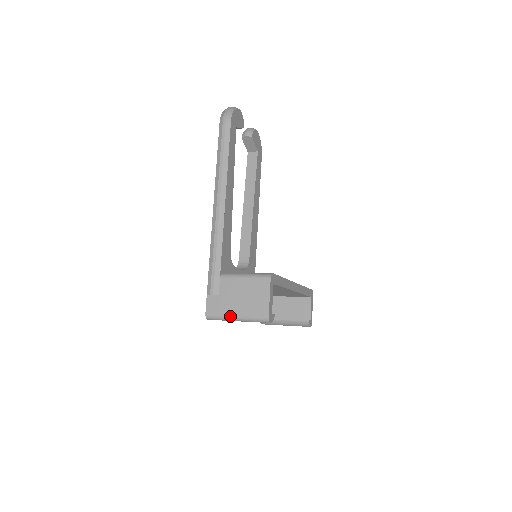
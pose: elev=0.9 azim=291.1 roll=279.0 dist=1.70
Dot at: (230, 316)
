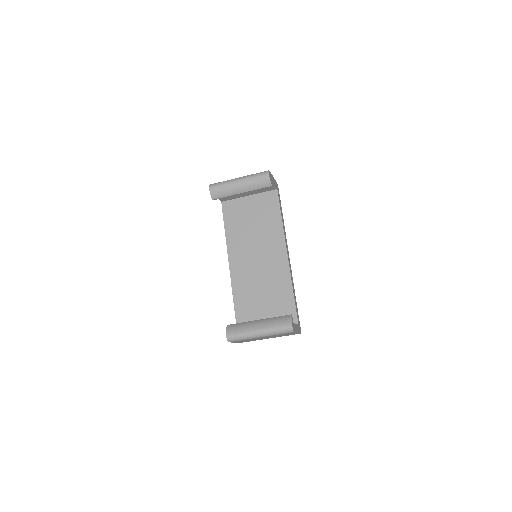
Dot at: (233, 179)
